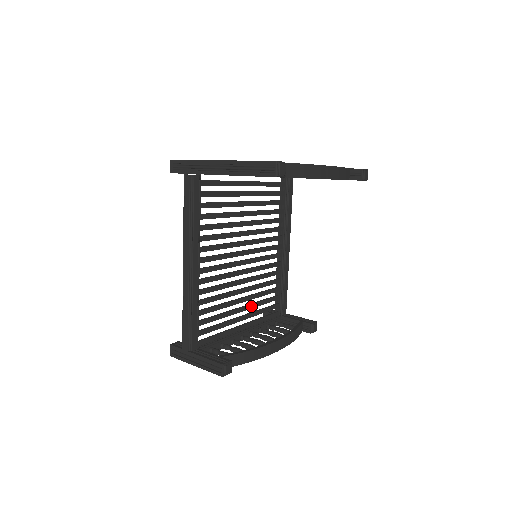
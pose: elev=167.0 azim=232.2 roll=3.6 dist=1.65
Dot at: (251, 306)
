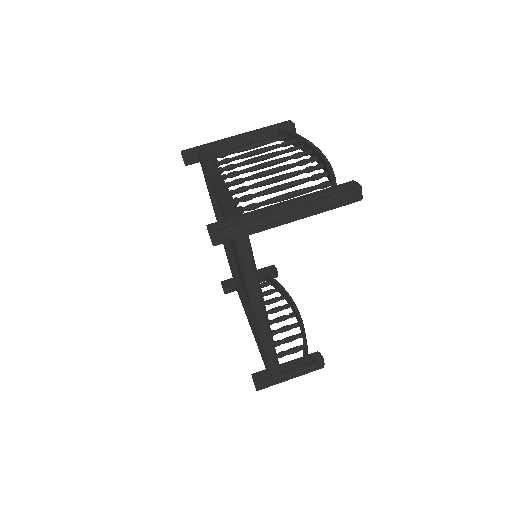
Dot at: occluded
